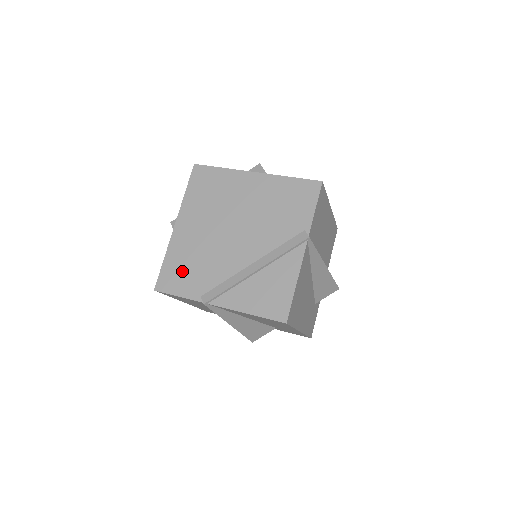
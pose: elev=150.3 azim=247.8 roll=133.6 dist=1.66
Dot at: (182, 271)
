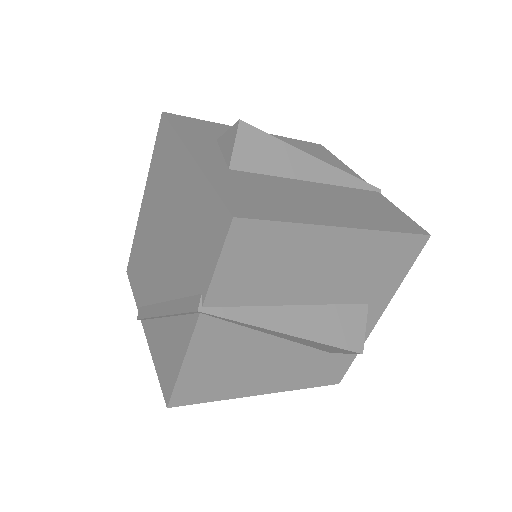
Dot at: (137, 264)
